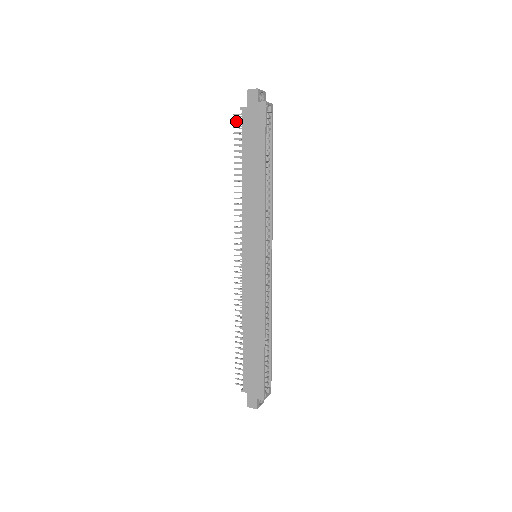
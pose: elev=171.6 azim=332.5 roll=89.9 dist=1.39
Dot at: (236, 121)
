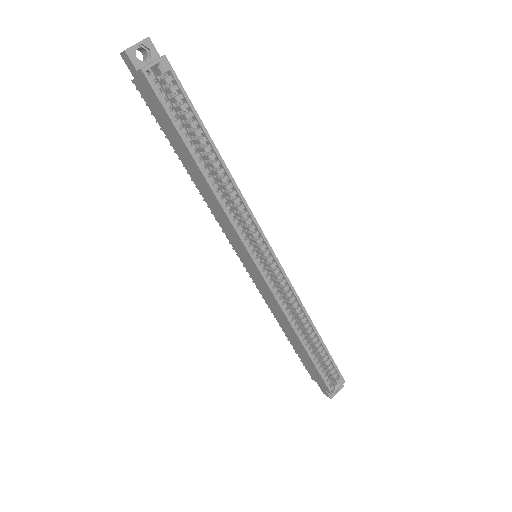
Dot at: (142, 97)
